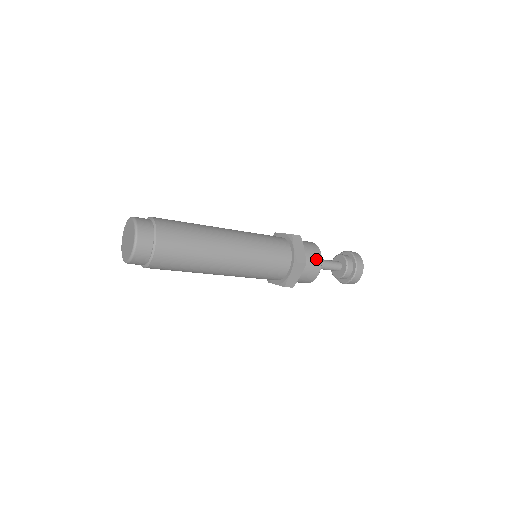
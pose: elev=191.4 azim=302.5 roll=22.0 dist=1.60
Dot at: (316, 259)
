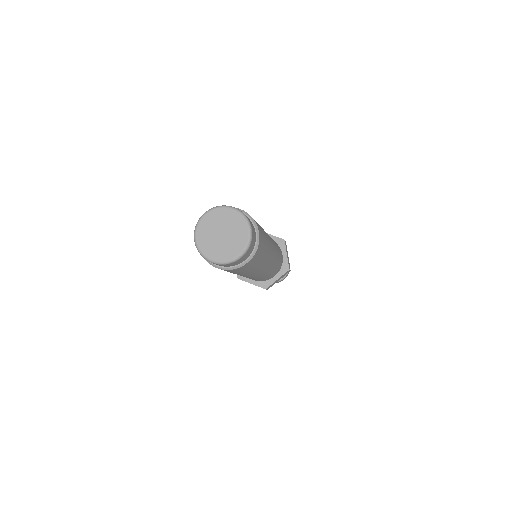
Dot at: occluded
